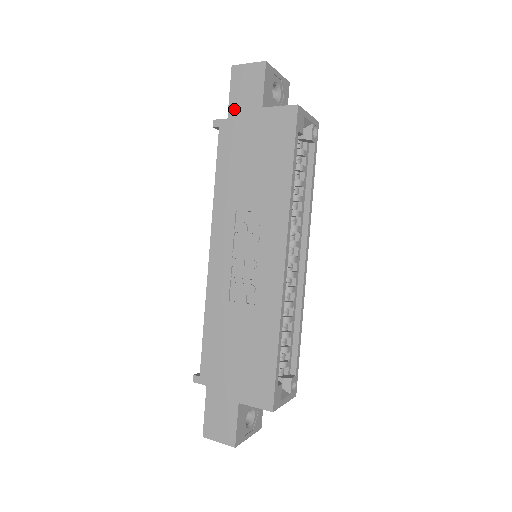
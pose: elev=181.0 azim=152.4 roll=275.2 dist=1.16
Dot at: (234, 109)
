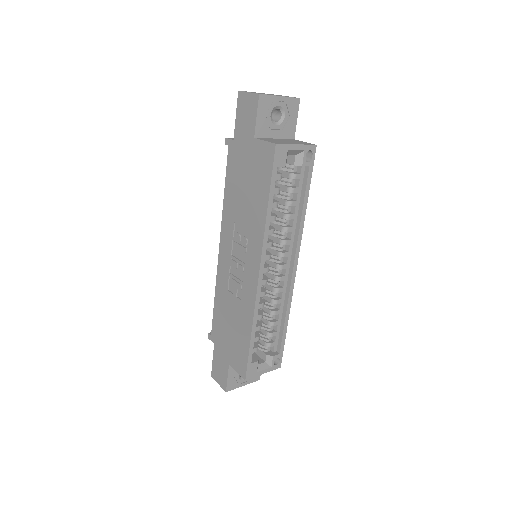
Dot at: (238, 133)
